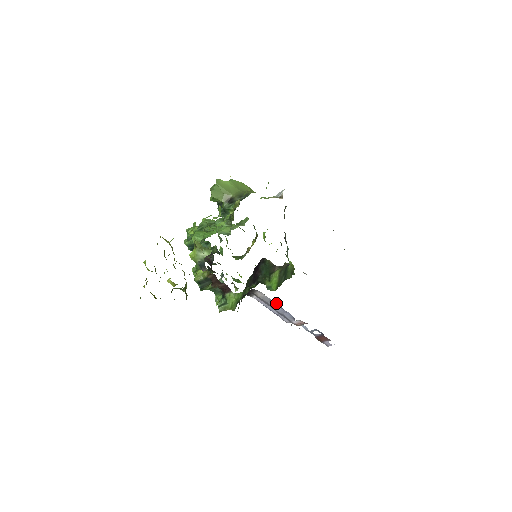
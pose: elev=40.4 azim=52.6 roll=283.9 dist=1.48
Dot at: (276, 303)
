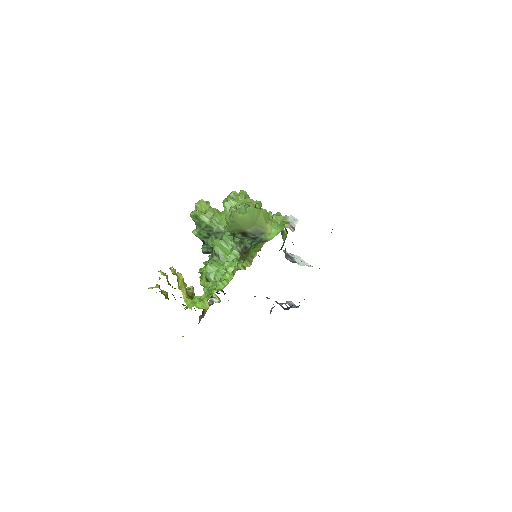
Dot at: occluded
